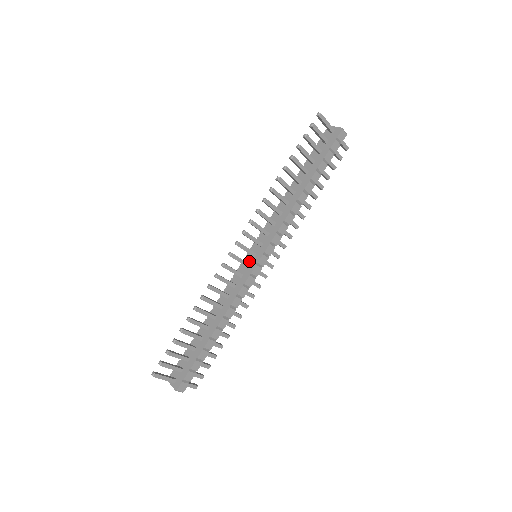
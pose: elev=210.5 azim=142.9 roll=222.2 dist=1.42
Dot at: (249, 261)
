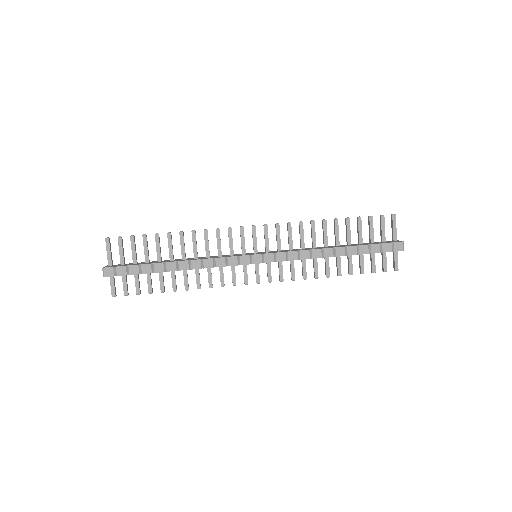
Dot at: (248, 253)
